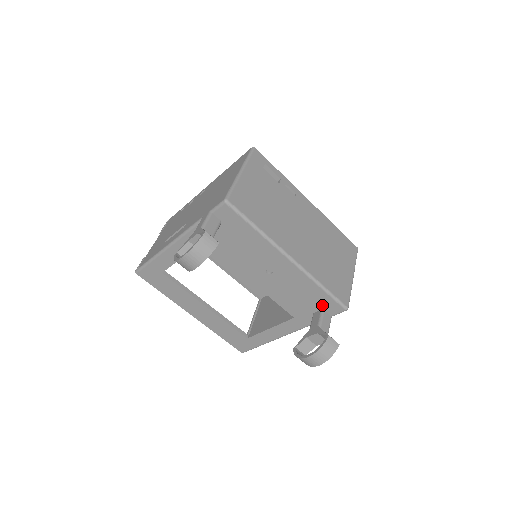
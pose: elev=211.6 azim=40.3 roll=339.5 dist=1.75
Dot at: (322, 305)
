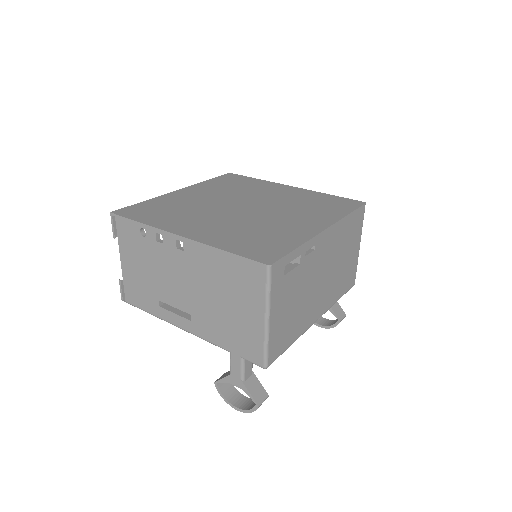
Dot at: occluded
